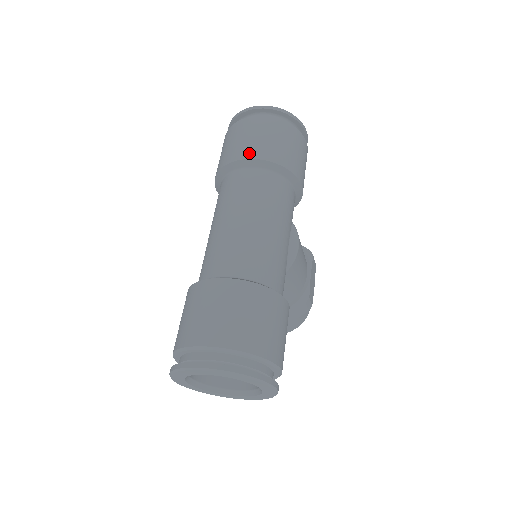
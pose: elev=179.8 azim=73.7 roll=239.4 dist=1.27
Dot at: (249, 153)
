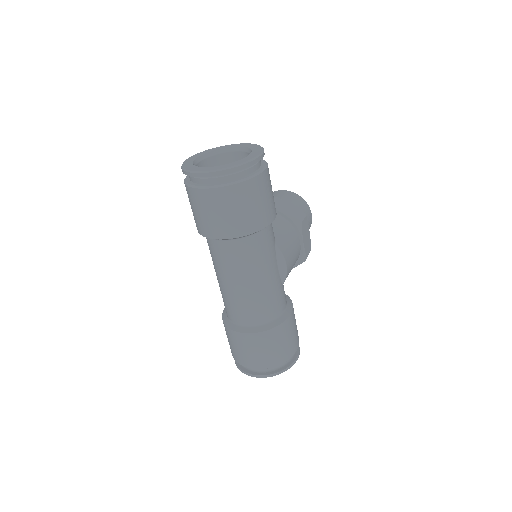
Dot at: (218, 234)
